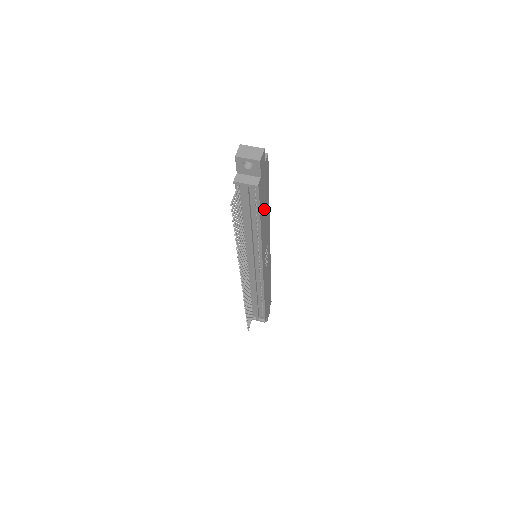
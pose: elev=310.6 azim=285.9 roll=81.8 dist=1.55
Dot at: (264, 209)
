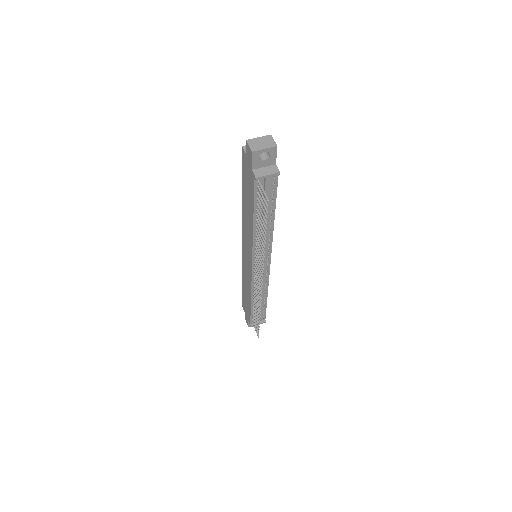
Dot at: occluded
